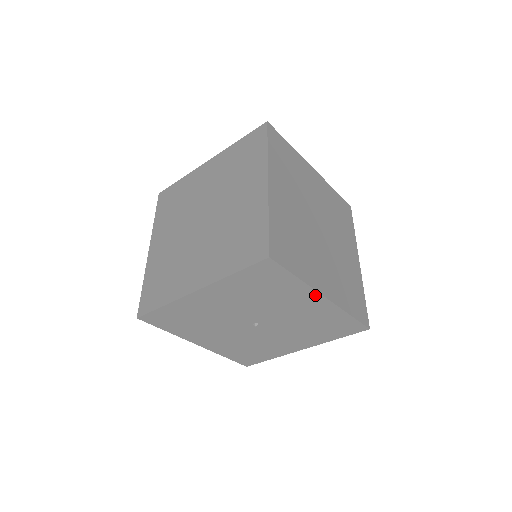
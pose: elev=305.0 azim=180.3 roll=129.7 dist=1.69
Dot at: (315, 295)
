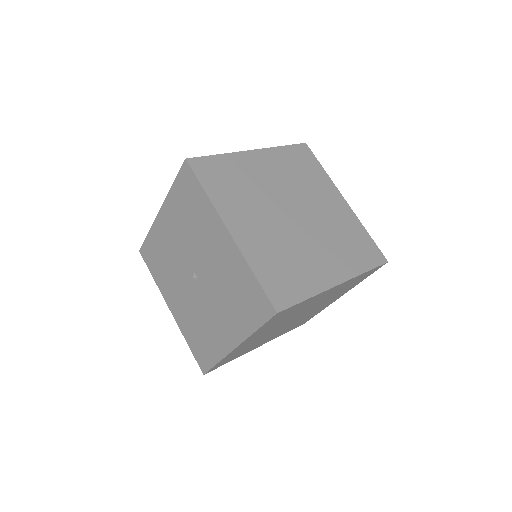
Dot at: (221, 225)
